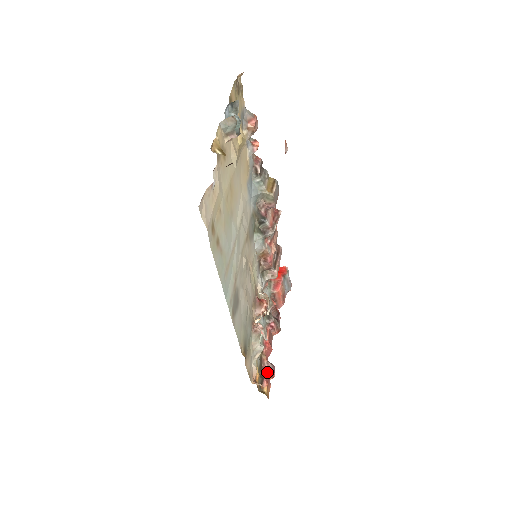
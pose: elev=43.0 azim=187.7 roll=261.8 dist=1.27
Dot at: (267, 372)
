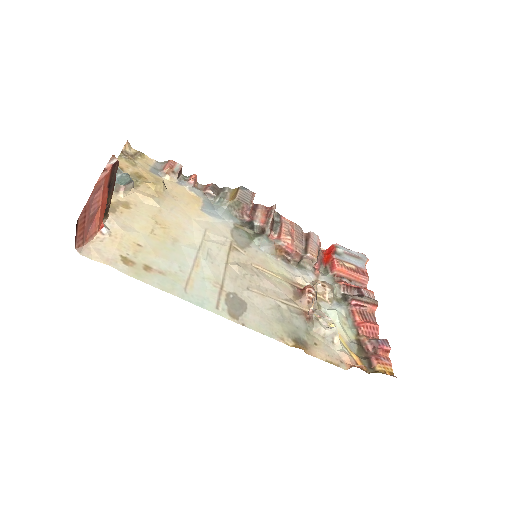
Dot at: (373, 350)
